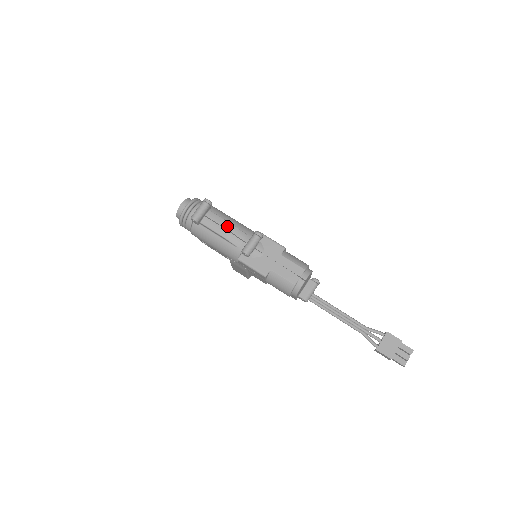
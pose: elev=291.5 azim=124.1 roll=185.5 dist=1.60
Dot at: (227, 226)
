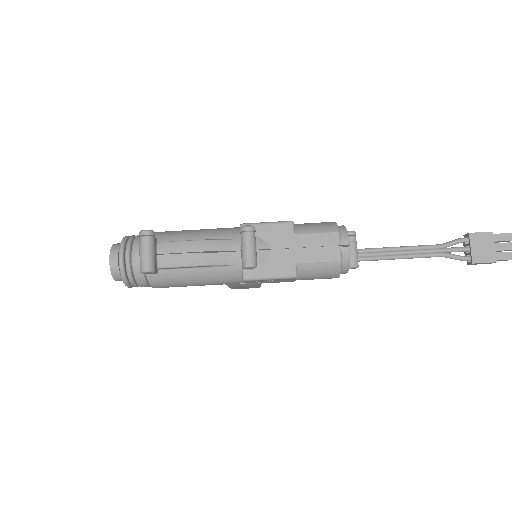
Dot at: (197, 247)
